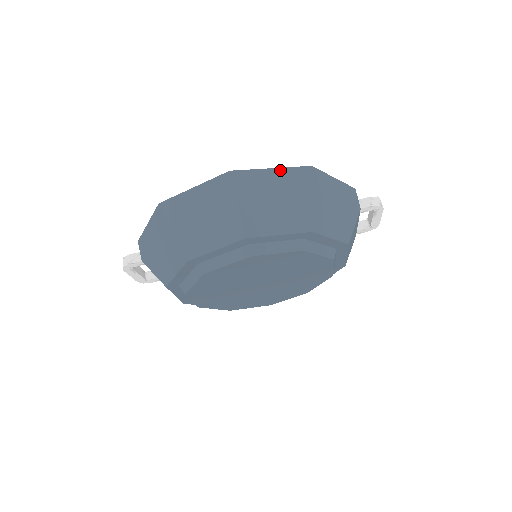
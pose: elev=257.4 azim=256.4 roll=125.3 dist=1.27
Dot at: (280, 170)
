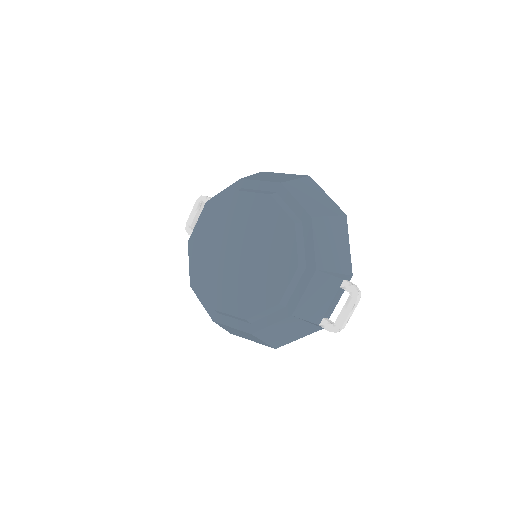
Dot at: (330, 199)
